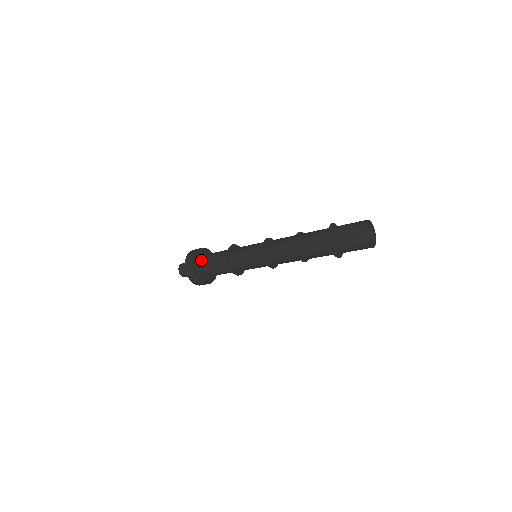
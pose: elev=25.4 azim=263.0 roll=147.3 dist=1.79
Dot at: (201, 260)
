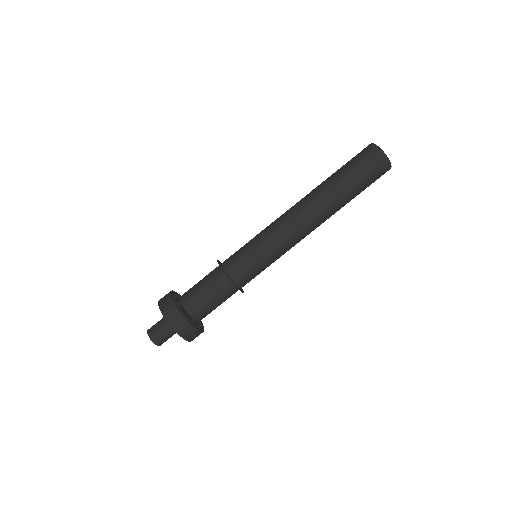
Dot at: (182, 295)
